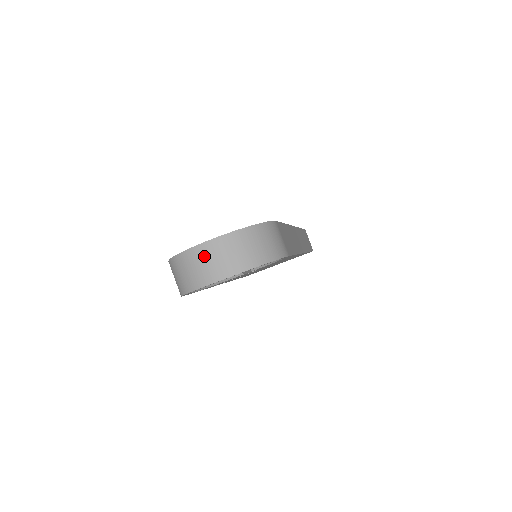
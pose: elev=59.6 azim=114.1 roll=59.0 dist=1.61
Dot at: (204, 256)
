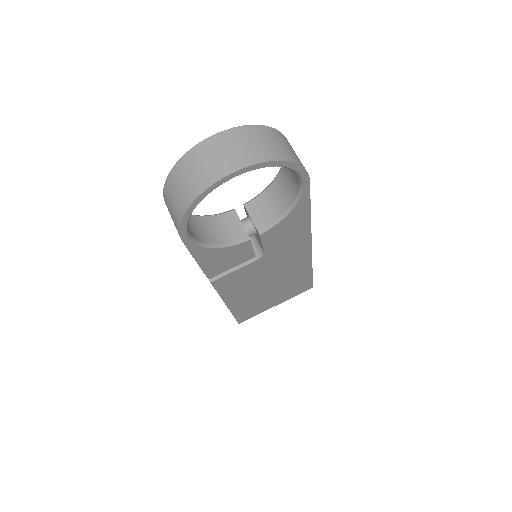
Dot at: (214, 149)
